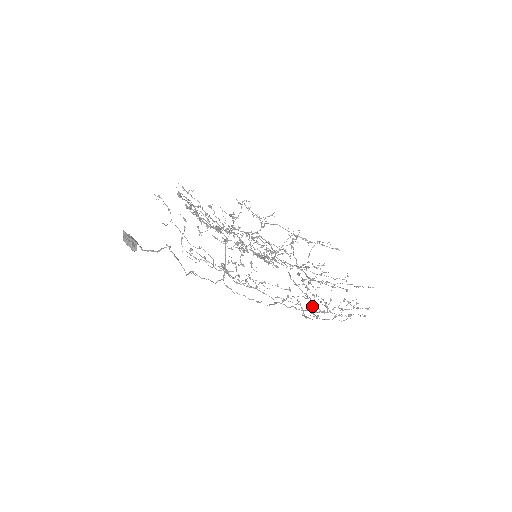
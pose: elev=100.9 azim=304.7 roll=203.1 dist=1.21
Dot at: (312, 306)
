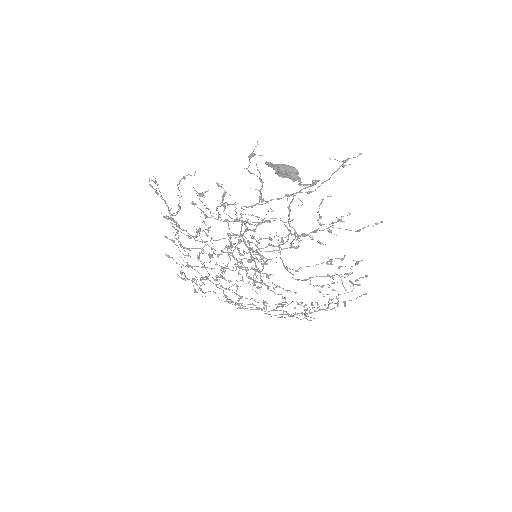
Dot at: (349, 281)
